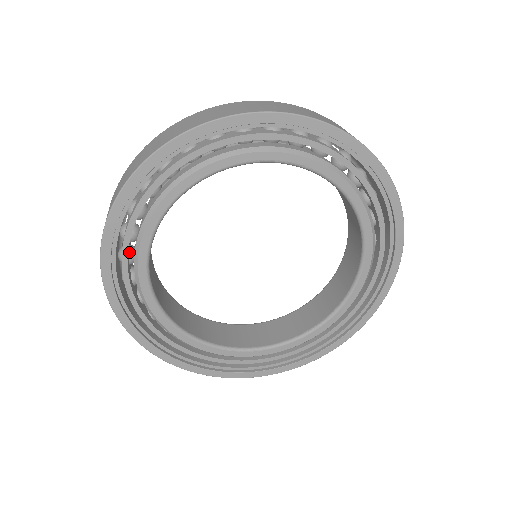
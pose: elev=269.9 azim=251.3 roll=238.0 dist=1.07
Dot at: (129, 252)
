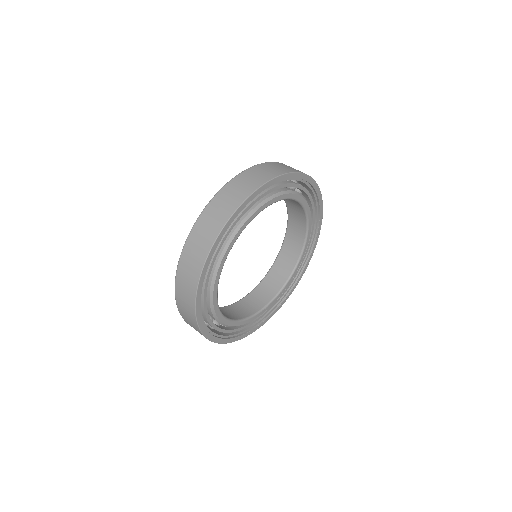
Dot at: occluded
